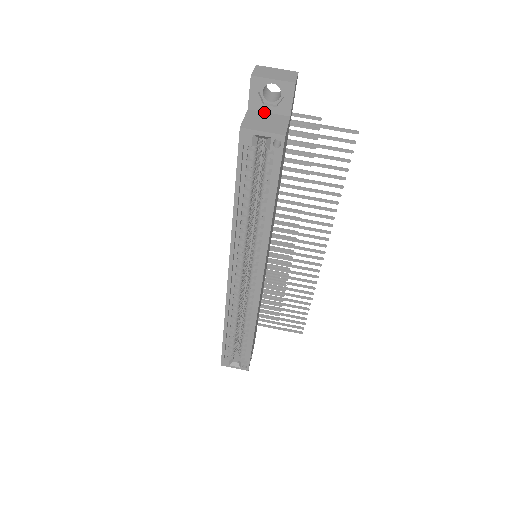
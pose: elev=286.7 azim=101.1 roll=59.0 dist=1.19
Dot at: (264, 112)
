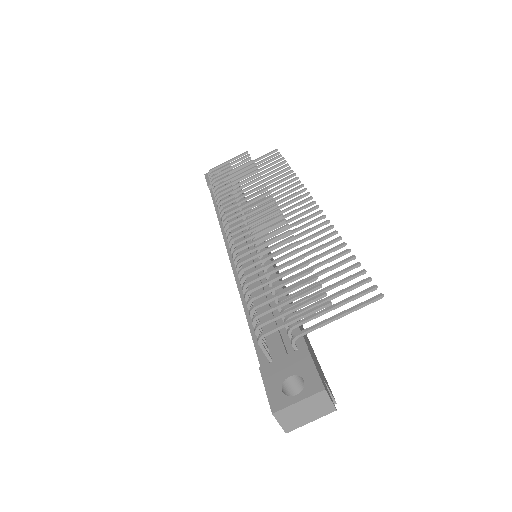
Dot at: occluded
